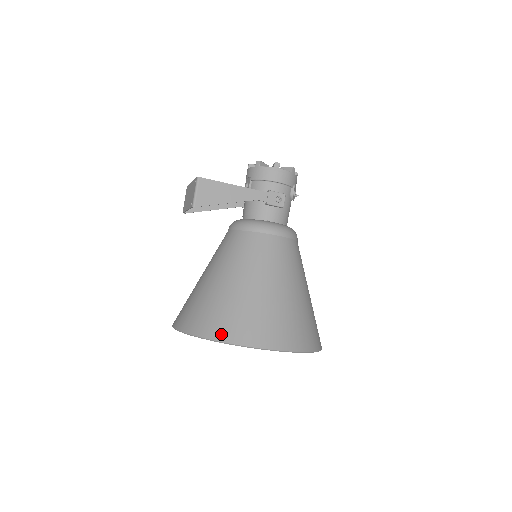
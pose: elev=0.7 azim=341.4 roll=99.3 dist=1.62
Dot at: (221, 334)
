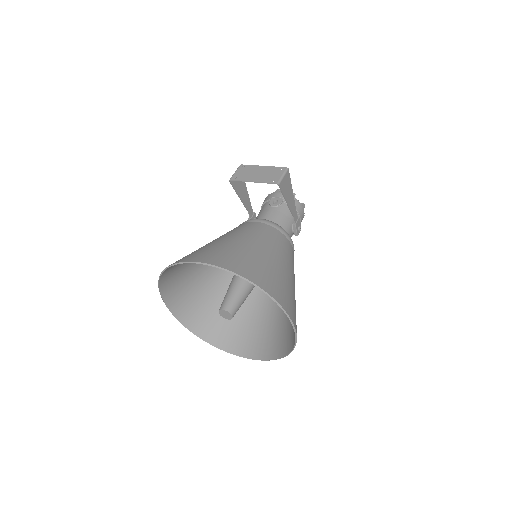
Dot at: (274, 293)
